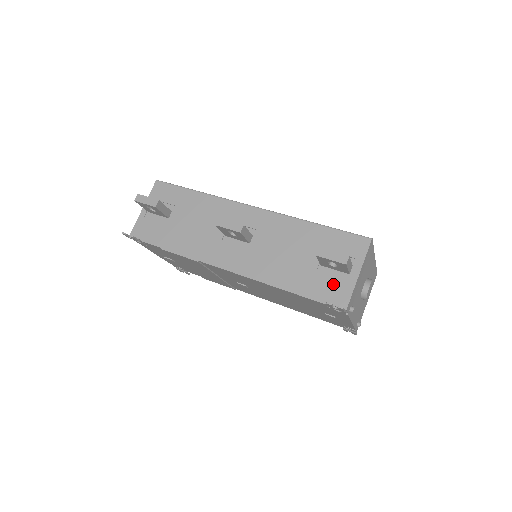
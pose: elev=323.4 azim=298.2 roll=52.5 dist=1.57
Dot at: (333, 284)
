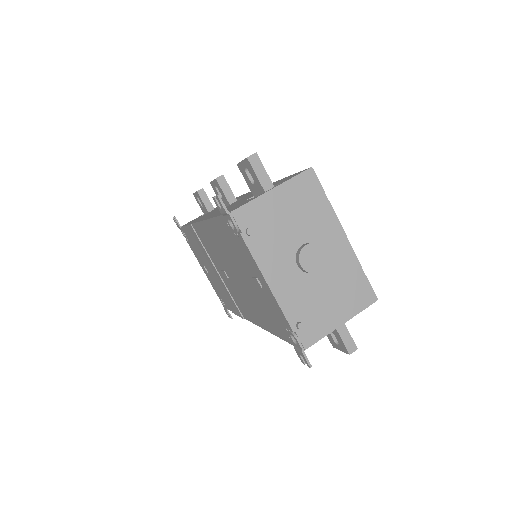
Dot at: occluded
